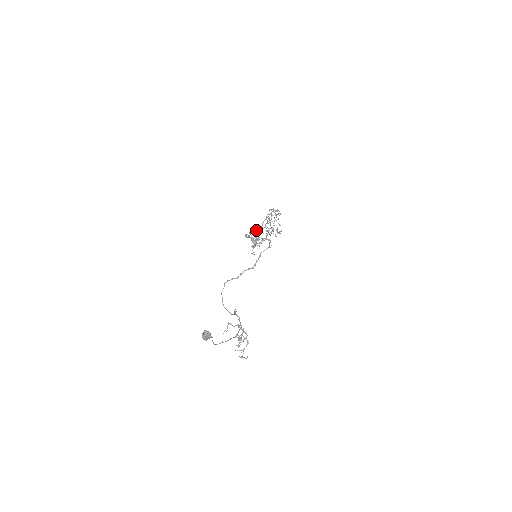
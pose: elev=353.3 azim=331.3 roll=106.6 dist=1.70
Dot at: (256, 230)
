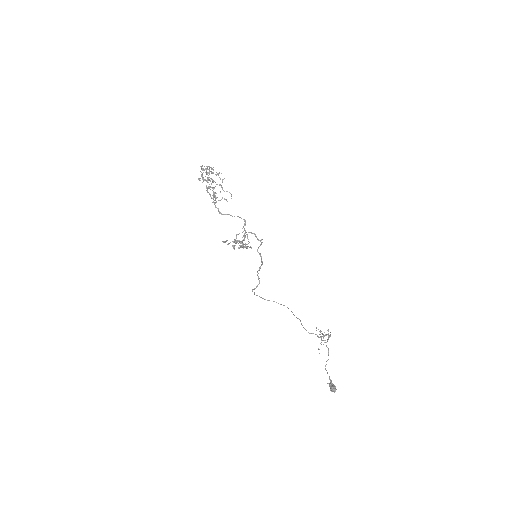
Dot at: (235, 240)
